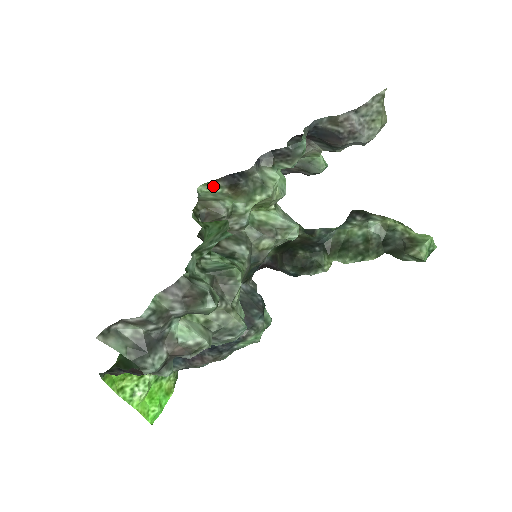
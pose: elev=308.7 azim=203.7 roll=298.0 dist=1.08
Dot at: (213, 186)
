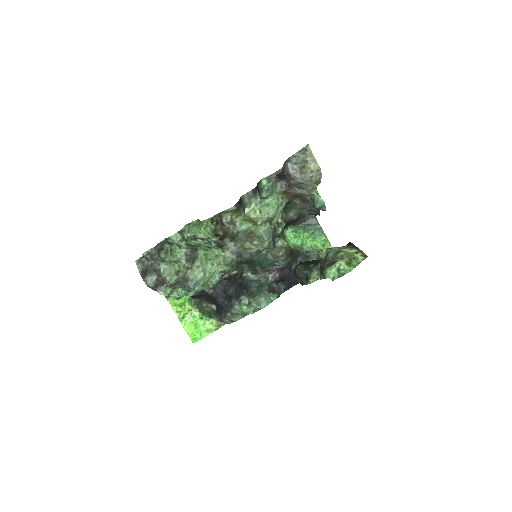
Dot at: occluded
